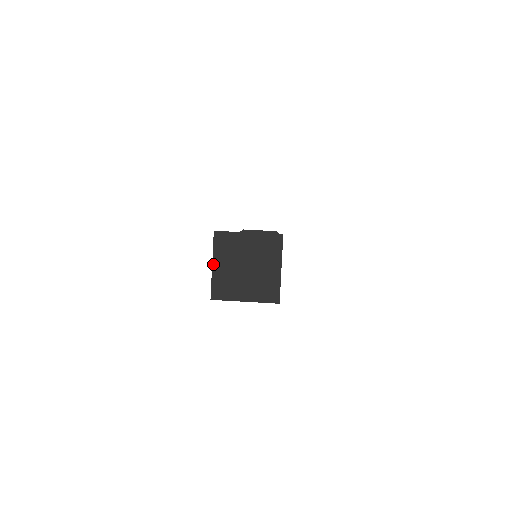
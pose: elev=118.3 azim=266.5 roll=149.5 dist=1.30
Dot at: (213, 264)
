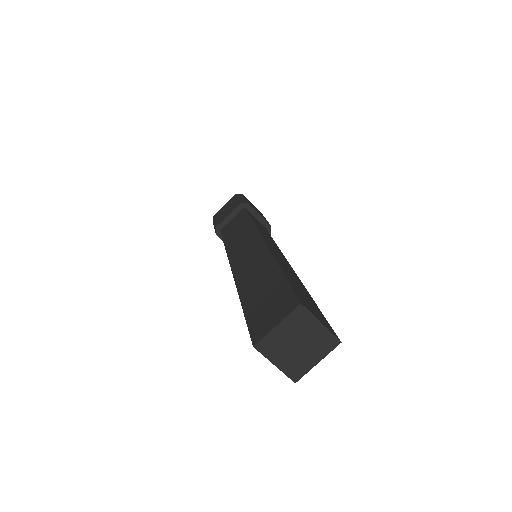
Dot at: (278, 325)
